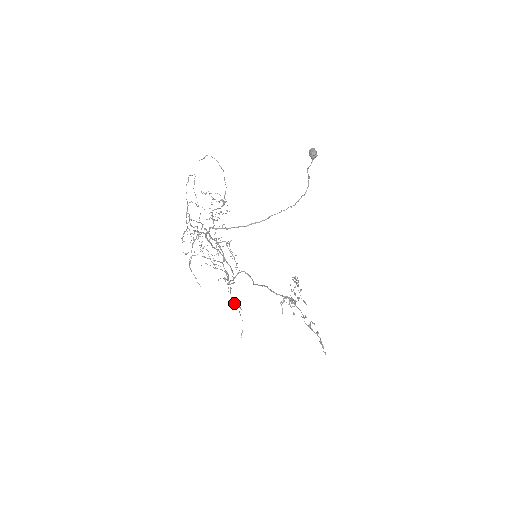
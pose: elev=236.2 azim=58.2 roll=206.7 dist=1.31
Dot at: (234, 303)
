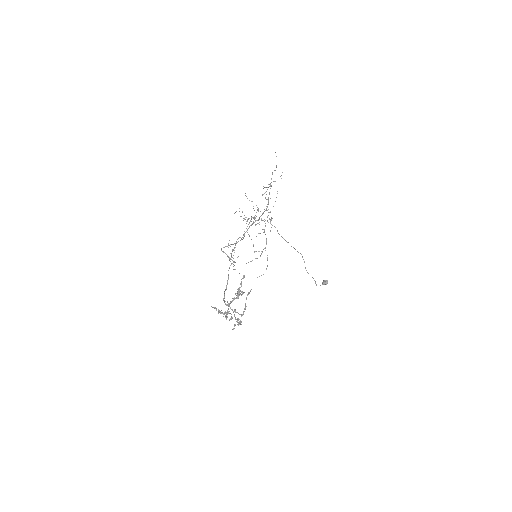
Dot at: occluded
